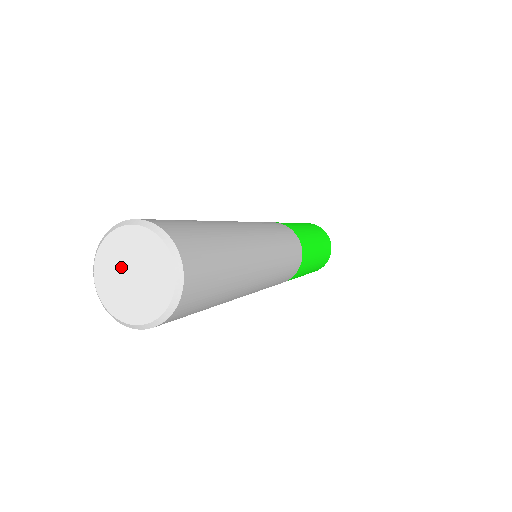
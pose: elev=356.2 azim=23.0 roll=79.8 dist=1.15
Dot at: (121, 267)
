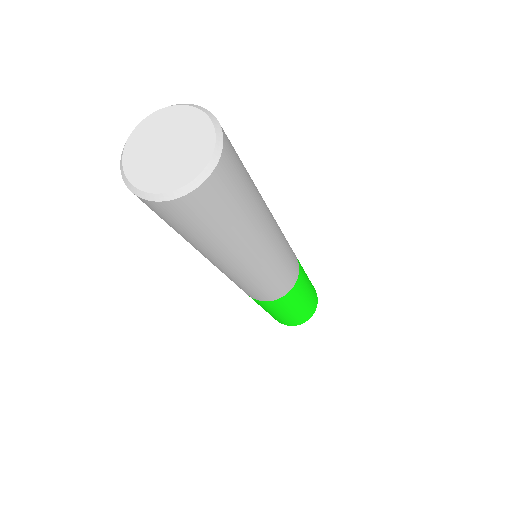
Dot at: (155, 143)
